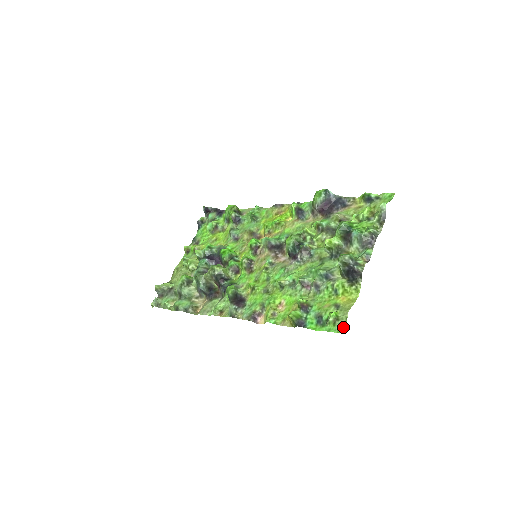
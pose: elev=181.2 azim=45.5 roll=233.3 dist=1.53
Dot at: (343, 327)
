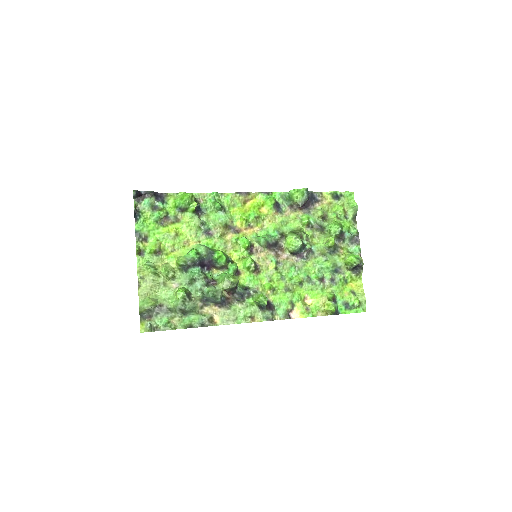
Dot at: (365, 307)
